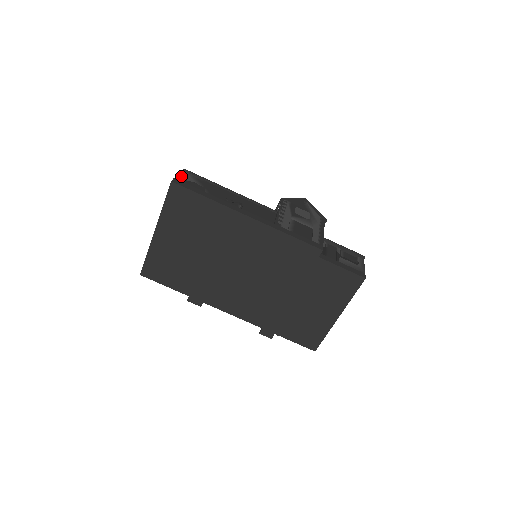
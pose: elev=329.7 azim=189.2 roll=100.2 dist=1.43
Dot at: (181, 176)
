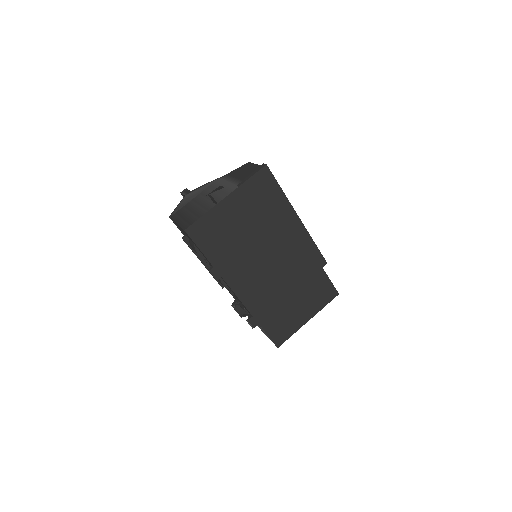
Dot at: occluded
